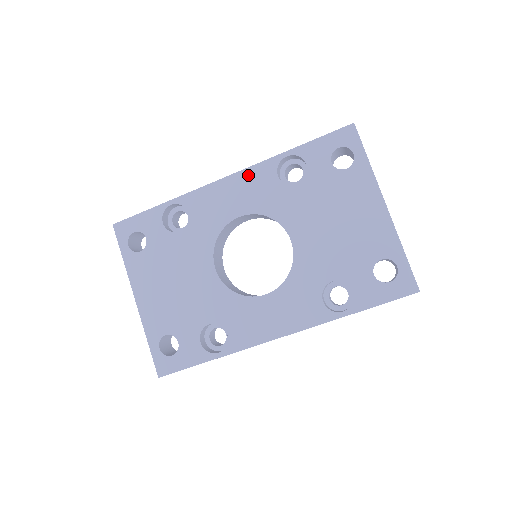
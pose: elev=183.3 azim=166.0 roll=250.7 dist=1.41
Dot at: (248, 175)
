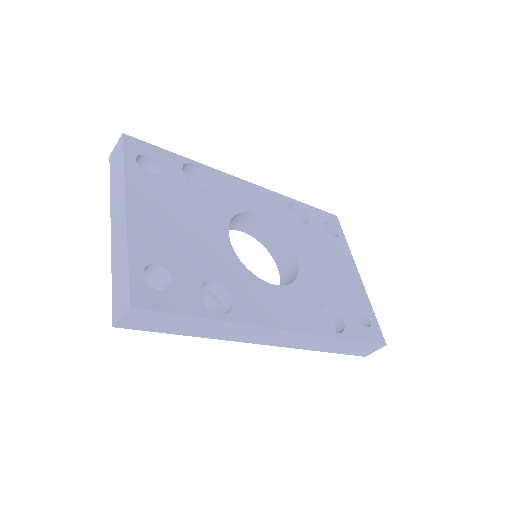
Dot at: (267, 193)
